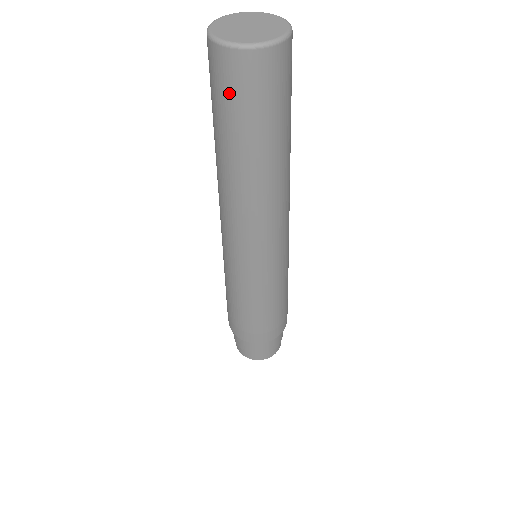
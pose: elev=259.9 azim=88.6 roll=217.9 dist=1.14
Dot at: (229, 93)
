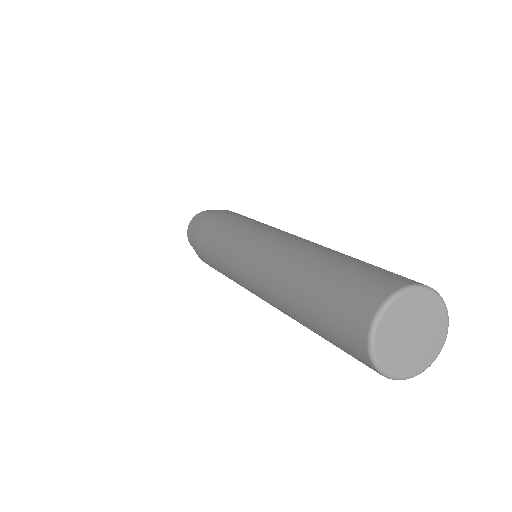
Dot at: (340, 344)
